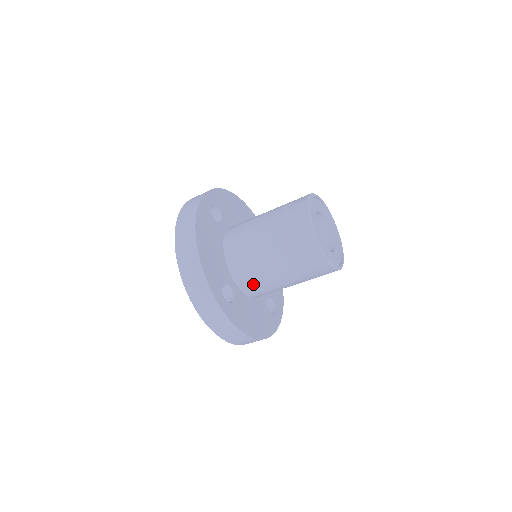
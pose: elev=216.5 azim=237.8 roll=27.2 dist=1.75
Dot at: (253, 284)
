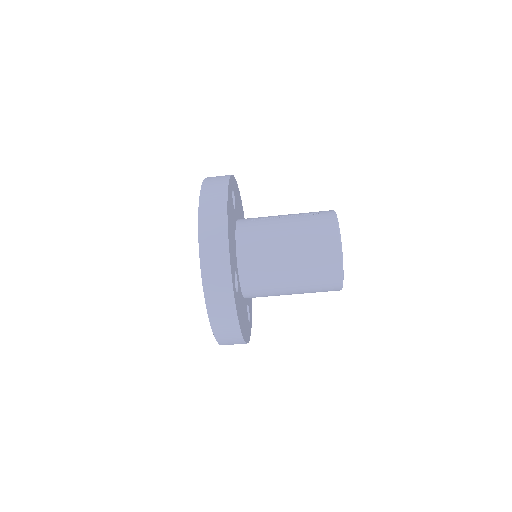
Dot at: (257, 281)
